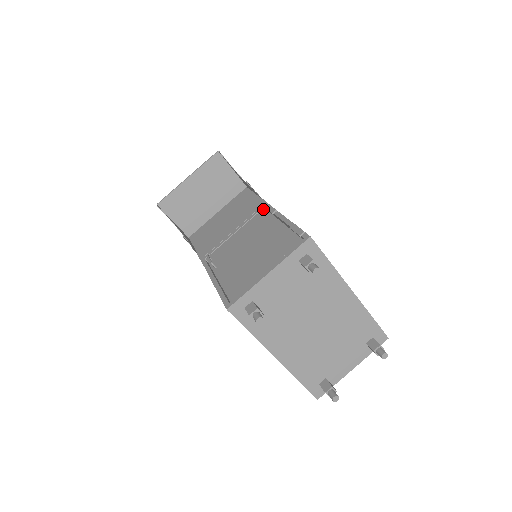
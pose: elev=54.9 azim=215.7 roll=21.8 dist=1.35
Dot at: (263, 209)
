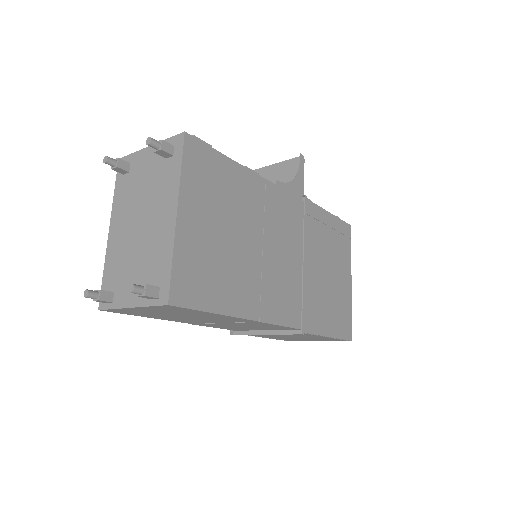
Dot at: occluded
